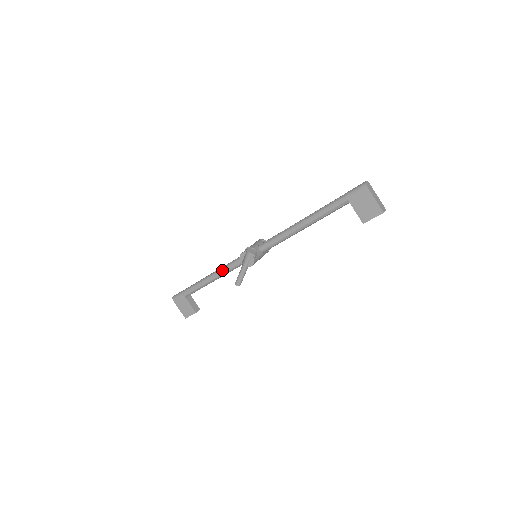
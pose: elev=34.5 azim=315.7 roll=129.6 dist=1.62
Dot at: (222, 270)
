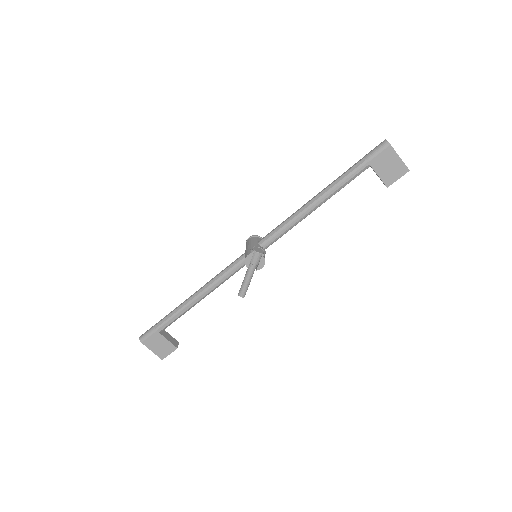
Dot at: (211, 285)
